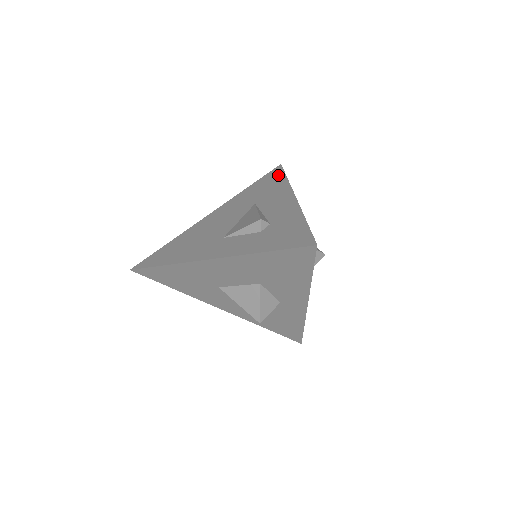
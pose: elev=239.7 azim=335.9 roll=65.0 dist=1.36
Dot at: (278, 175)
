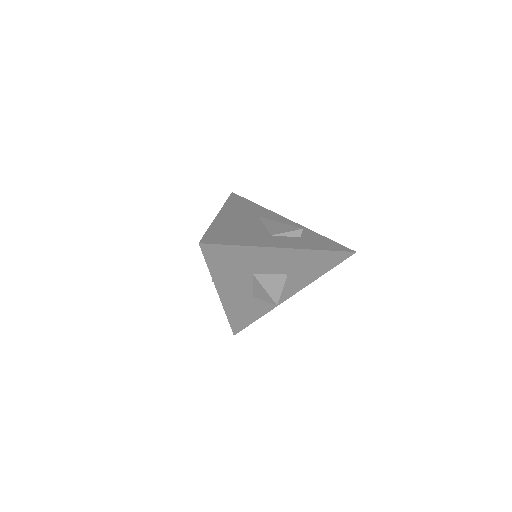
Dot at: (246, 200)
